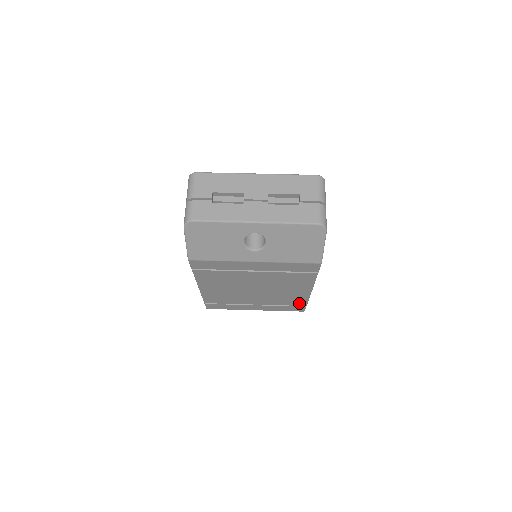
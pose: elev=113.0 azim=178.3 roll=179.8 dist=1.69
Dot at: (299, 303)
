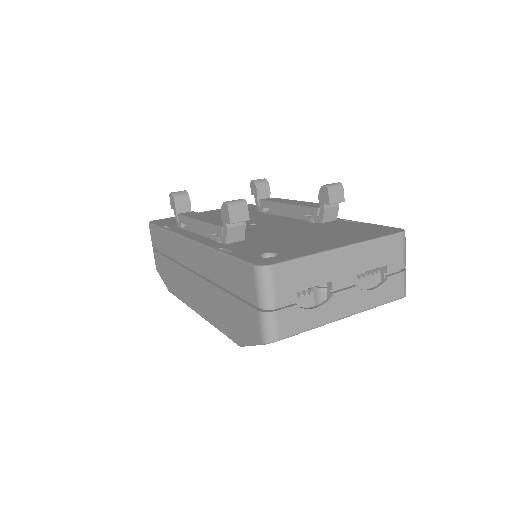
Dot at: occluded
